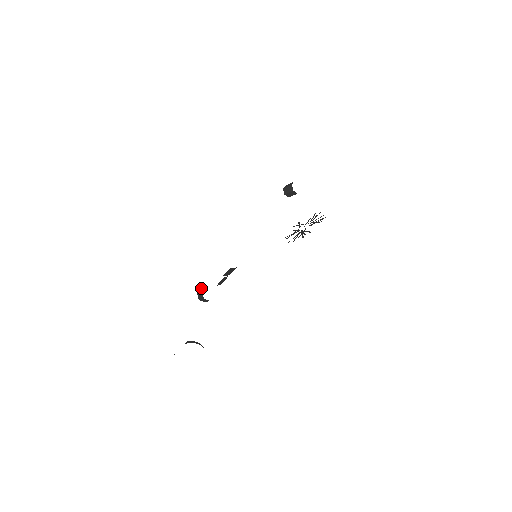
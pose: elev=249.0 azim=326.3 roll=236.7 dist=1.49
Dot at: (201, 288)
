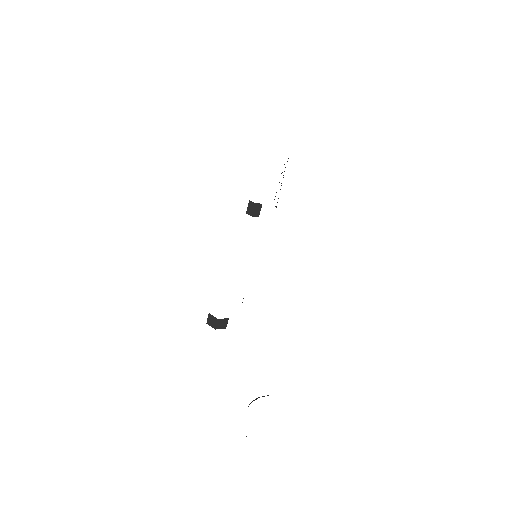
Dot at: occluded
